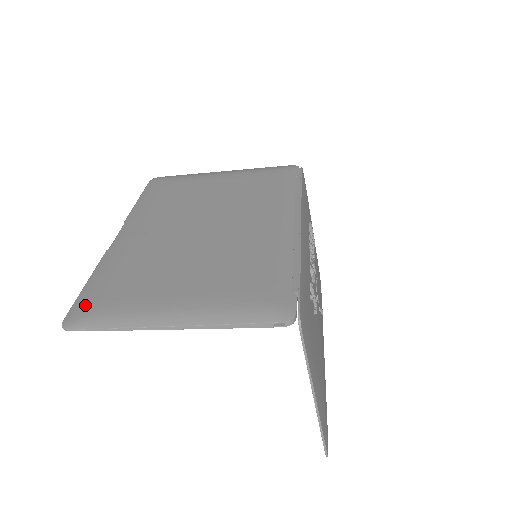
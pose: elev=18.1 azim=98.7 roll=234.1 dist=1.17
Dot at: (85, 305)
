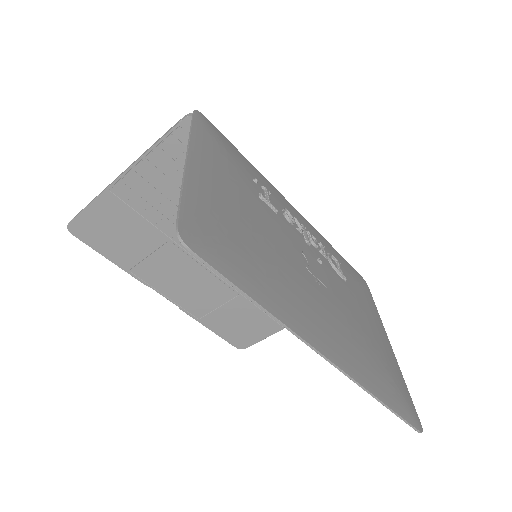
Dot at: (93, 233)
